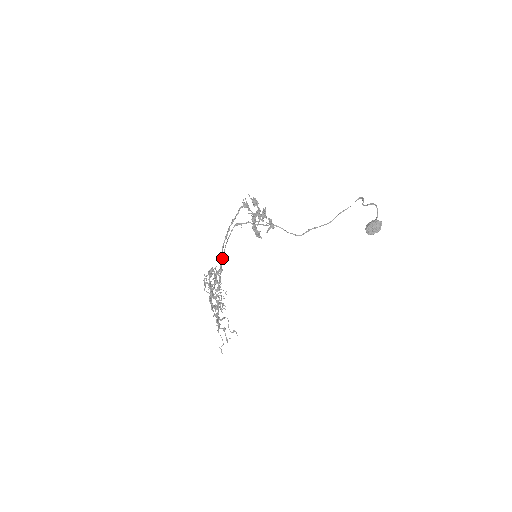
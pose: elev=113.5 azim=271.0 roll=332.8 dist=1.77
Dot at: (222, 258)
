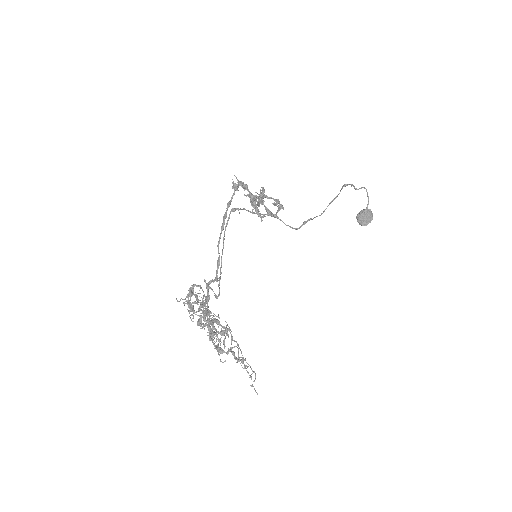
Dot at: (221, 257)
